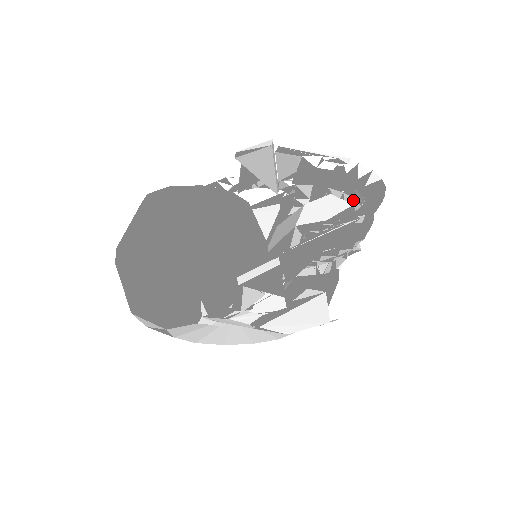
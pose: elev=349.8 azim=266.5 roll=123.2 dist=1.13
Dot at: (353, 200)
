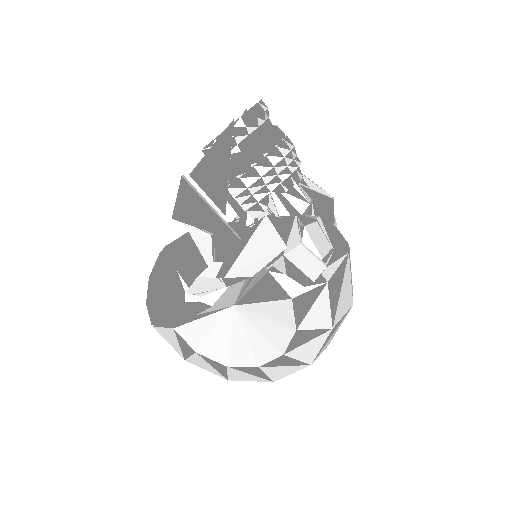
Dot at: occluded
